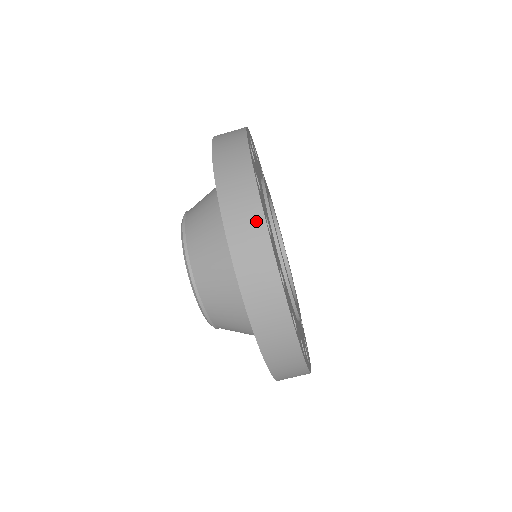
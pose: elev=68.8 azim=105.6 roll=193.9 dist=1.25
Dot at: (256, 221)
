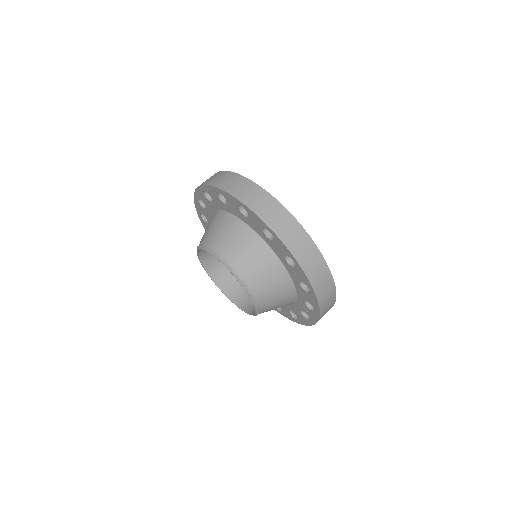
Dot at: (230, 176)
